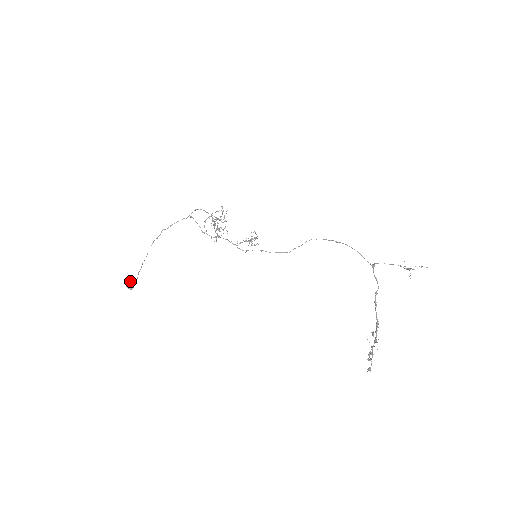
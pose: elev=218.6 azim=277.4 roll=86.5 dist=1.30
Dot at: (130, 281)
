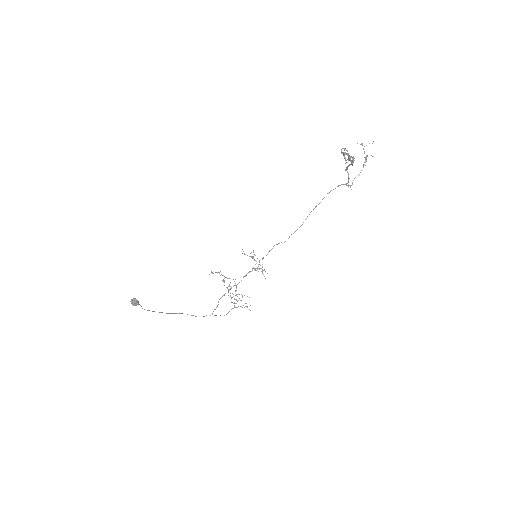
Dot at: occluded
